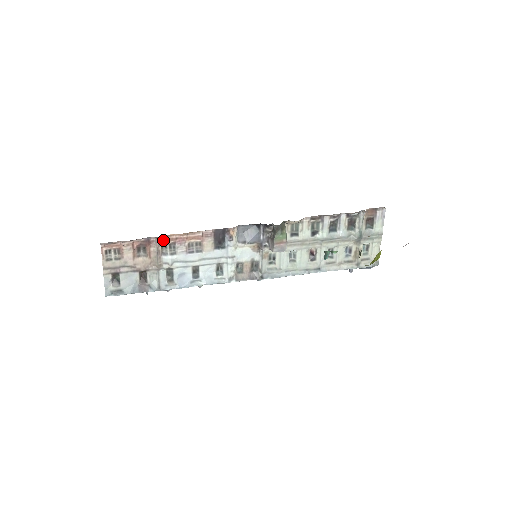
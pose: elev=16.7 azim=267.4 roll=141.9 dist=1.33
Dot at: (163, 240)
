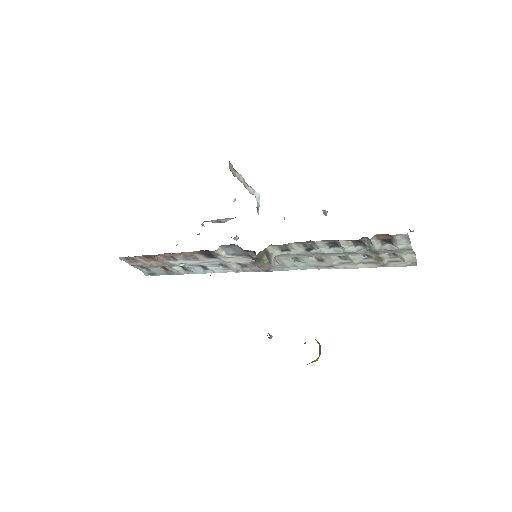
Dot at: (160, 255)
